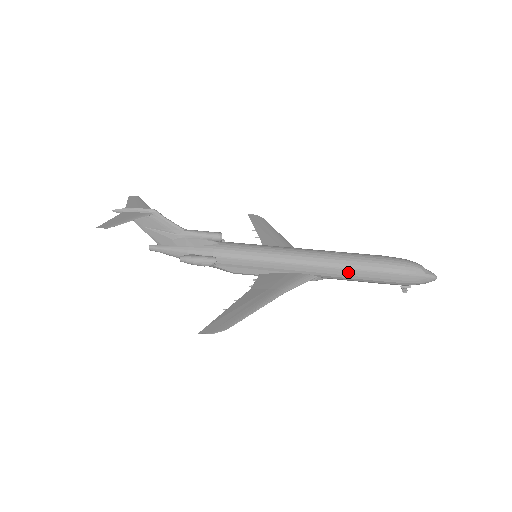
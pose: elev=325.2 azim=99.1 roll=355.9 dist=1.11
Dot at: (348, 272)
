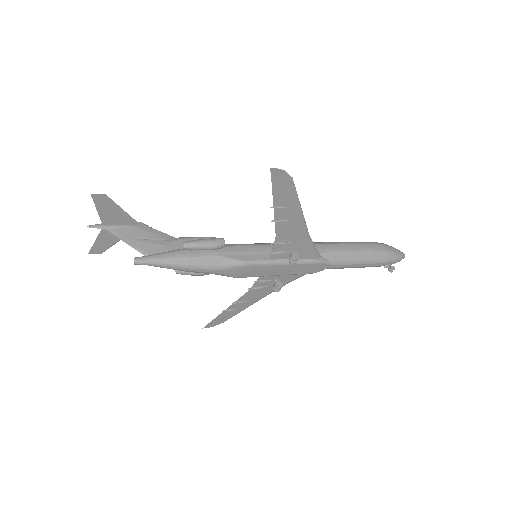
Dot at: (343, 246)
